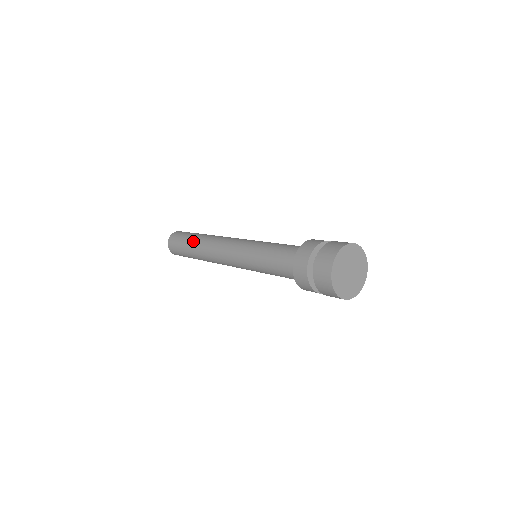
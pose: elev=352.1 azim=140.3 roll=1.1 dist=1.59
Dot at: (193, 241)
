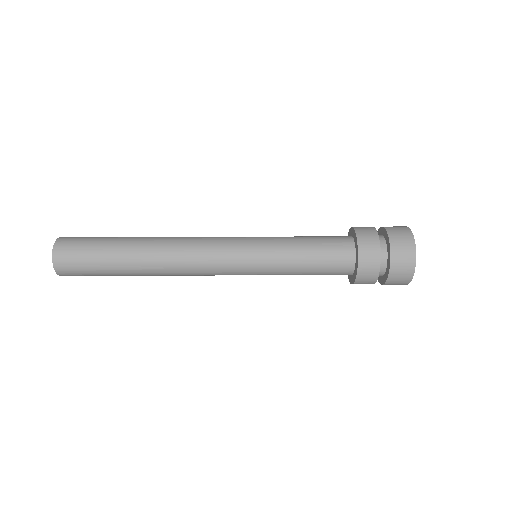
Dot at: (130, 240)
